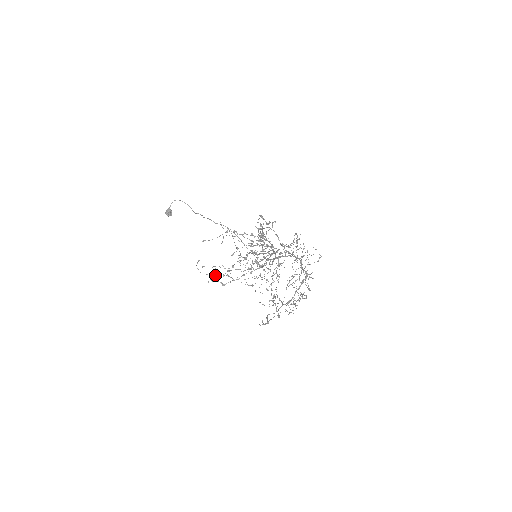
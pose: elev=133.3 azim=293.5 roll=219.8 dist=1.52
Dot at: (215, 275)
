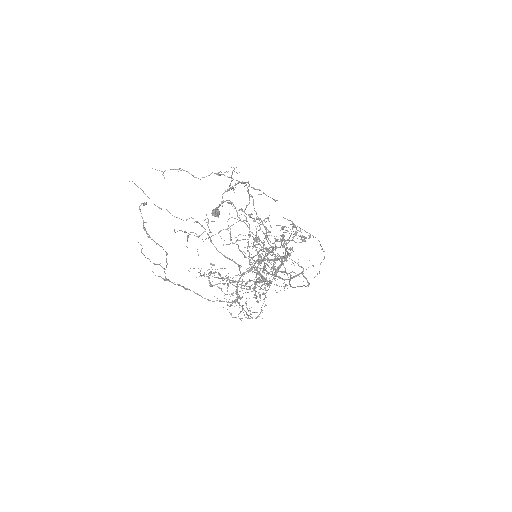
Dot at: (209, 272)
